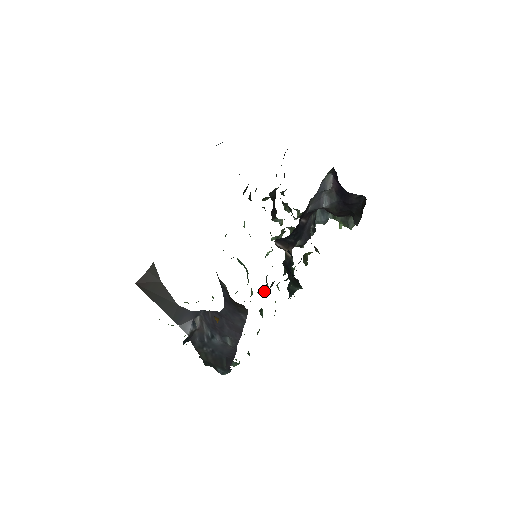
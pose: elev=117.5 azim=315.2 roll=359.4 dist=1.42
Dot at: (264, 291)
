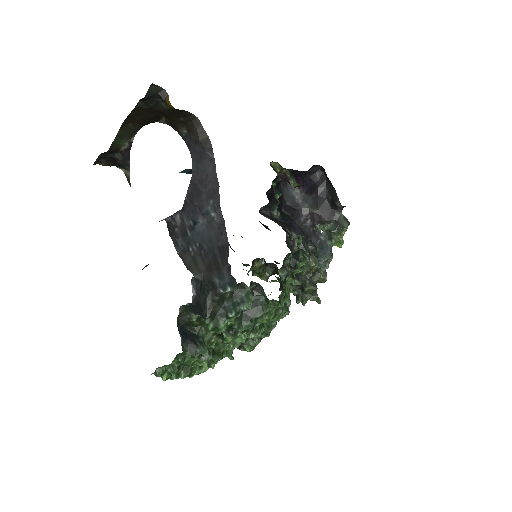
Dot at: occluded
